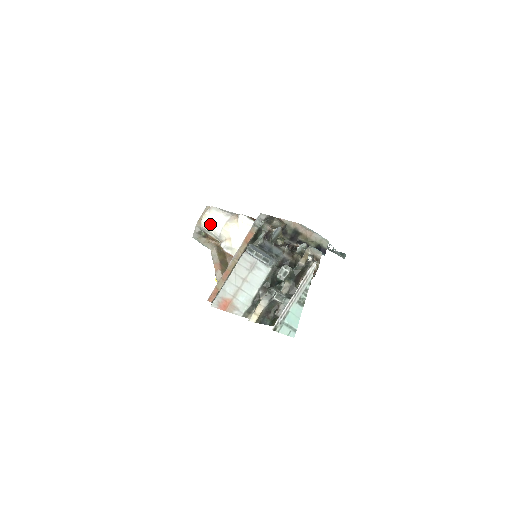
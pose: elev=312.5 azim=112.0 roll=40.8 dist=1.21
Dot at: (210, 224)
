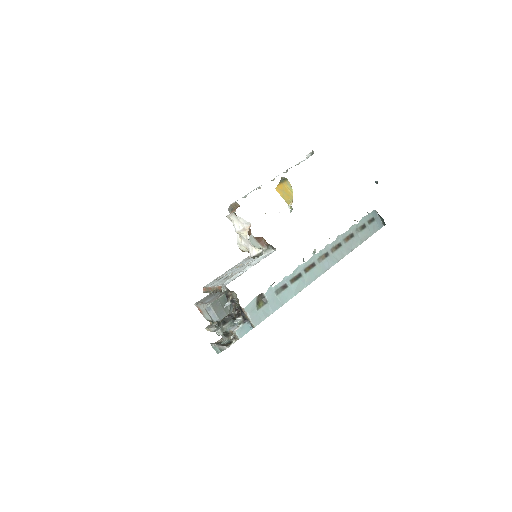
Dot at: (231, 221)
